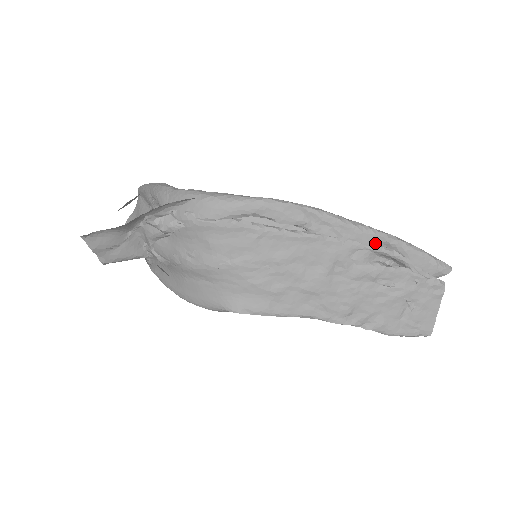
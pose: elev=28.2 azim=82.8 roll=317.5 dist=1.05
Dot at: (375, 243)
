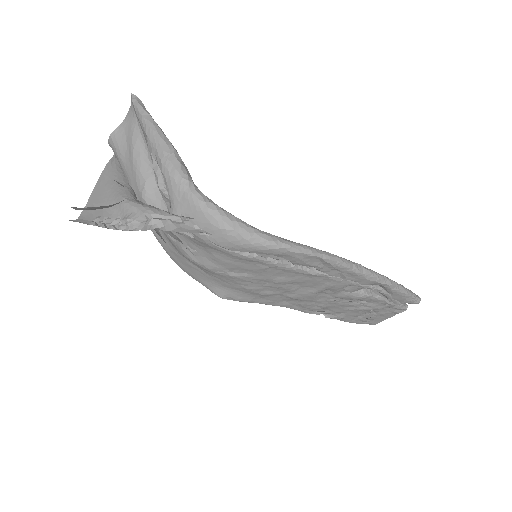
Dot at: (371, 284)
